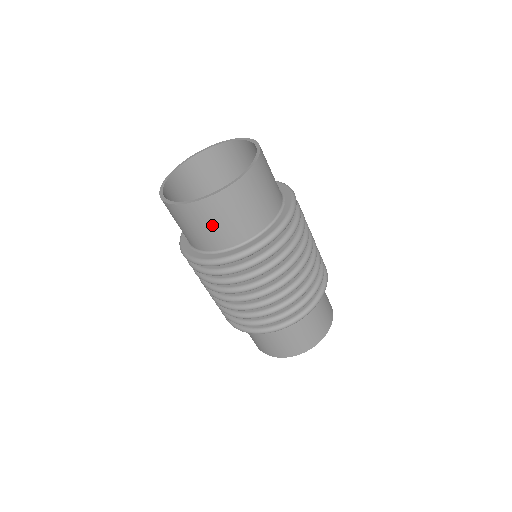
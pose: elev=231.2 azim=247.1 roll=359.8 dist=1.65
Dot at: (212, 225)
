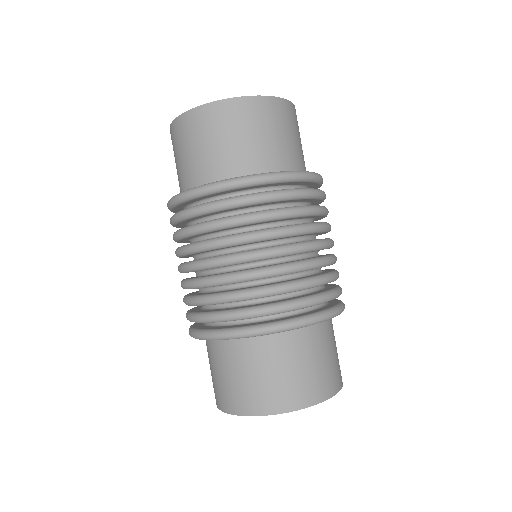
Dot at: (227, 138)
